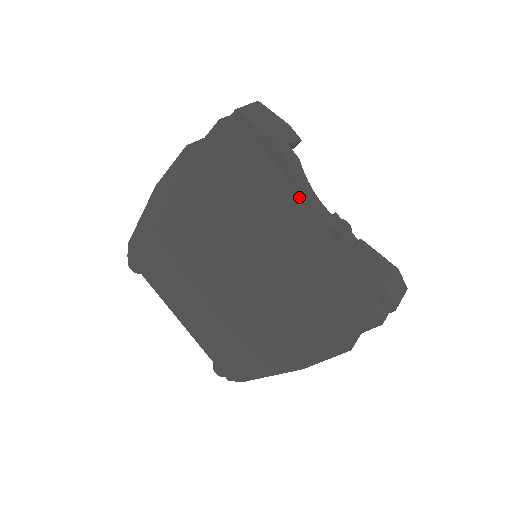
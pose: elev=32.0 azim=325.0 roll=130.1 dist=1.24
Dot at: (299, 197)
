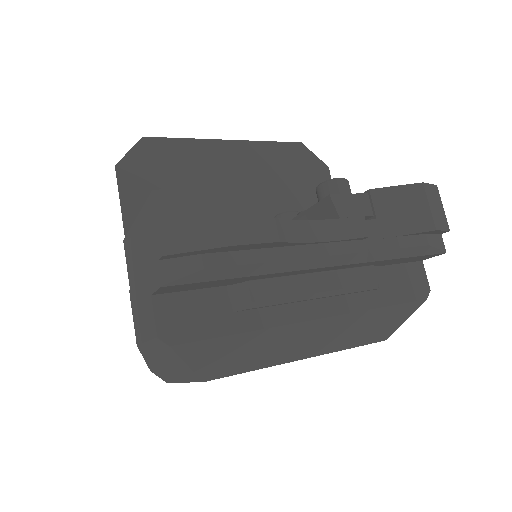
Dot at: (306, 249)
